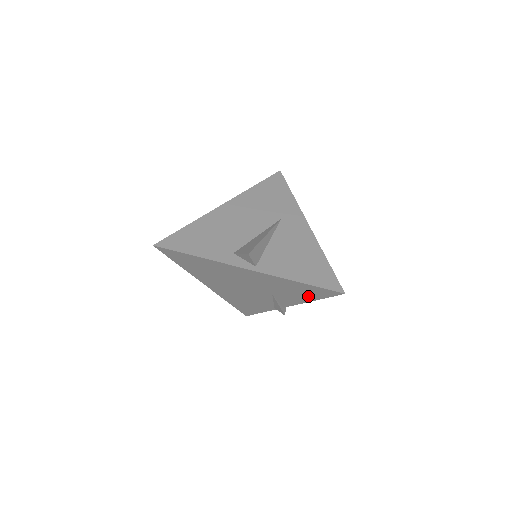
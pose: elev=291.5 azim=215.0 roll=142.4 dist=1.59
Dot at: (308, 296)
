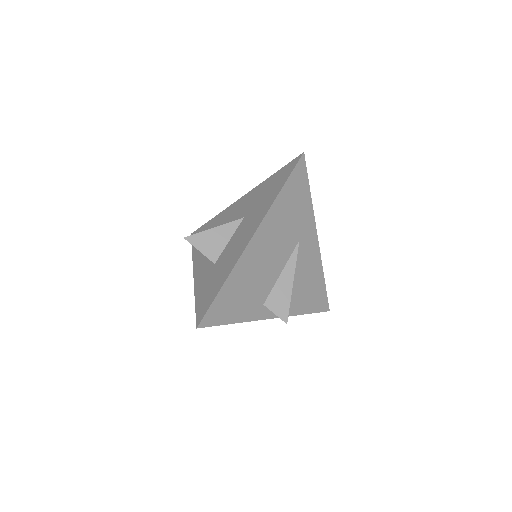
Dot at: occluded
